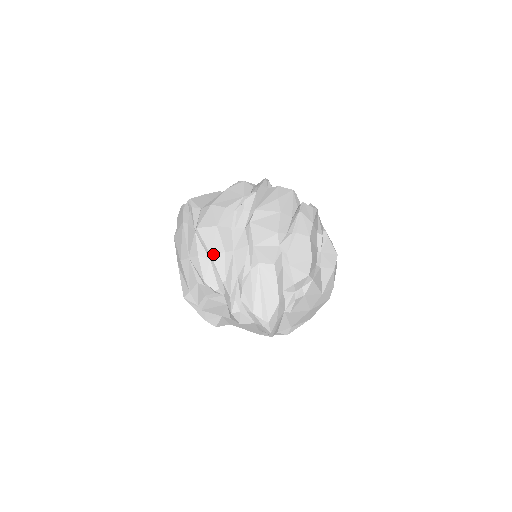
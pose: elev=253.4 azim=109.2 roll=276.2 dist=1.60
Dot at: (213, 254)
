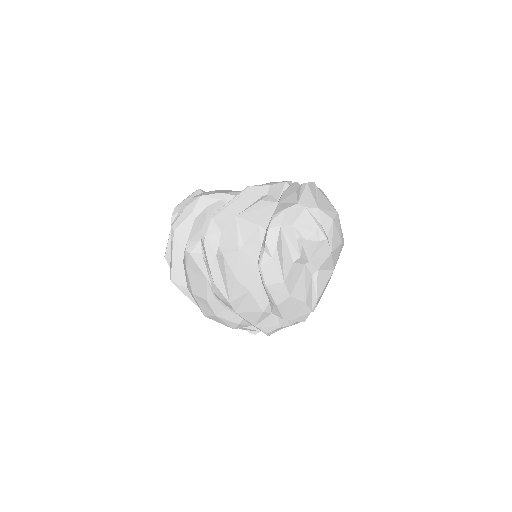
Dot at: (233, 328)
